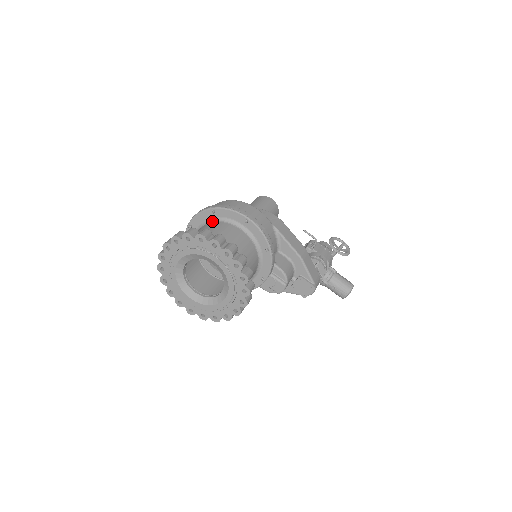
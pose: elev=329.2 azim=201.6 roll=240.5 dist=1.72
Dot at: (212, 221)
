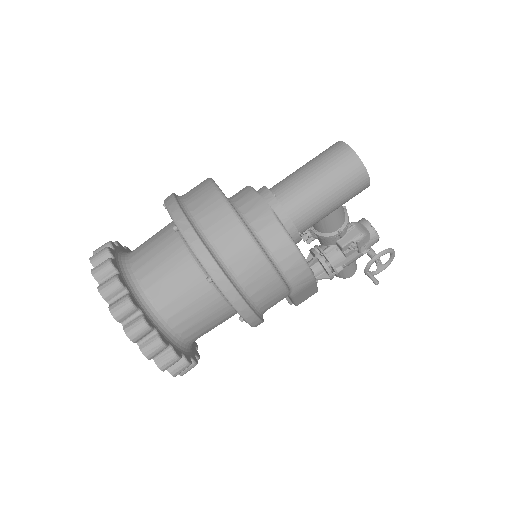
Dot at: (203, 272)
